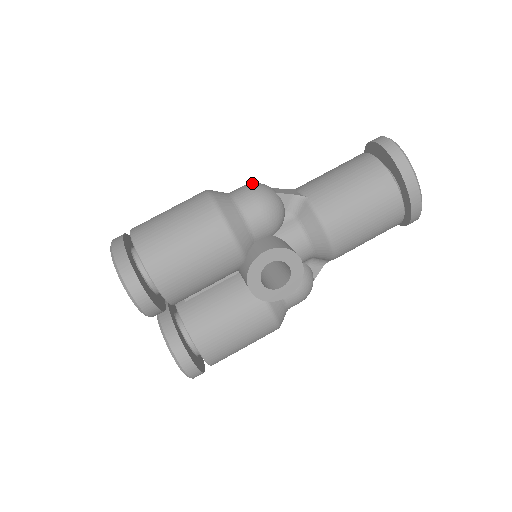
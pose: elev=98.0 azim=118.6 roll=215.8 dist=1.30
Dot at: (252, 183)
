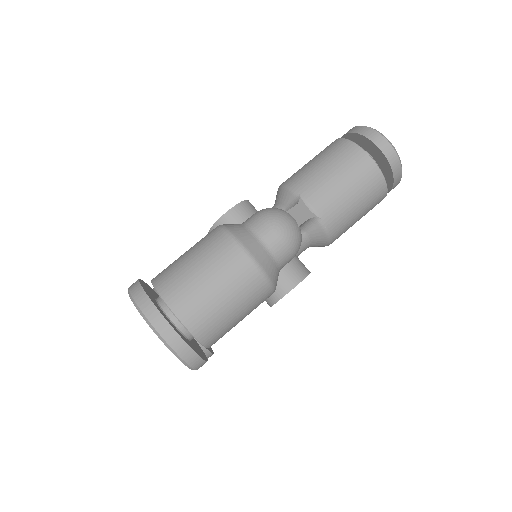
Dot at: (279, 222)
